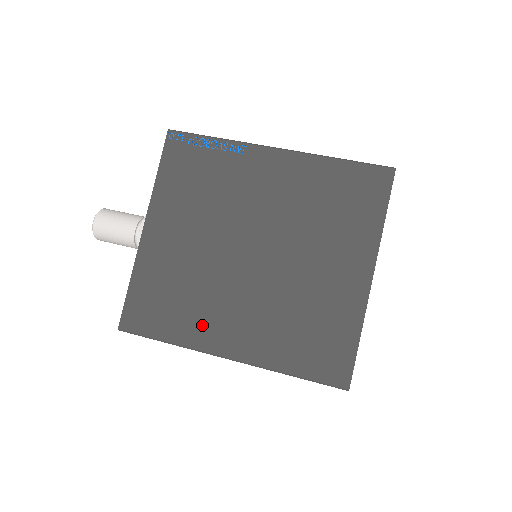
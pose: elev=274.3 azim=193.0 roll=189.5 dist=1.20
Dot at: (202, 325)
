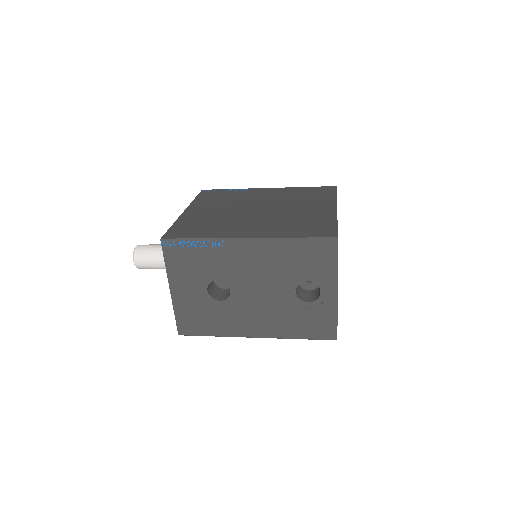
Dot at: (226, 231)
